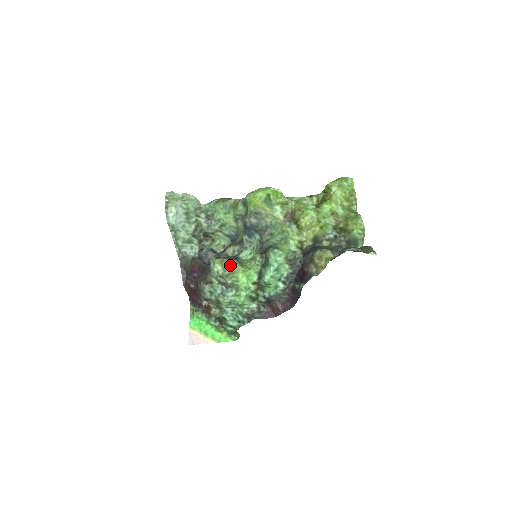
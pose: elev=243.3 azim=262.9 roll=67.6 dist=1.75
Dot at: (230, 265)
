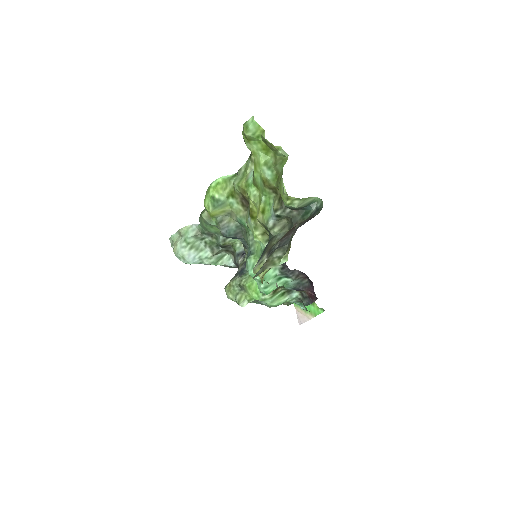
Dot at: (237, 287)
